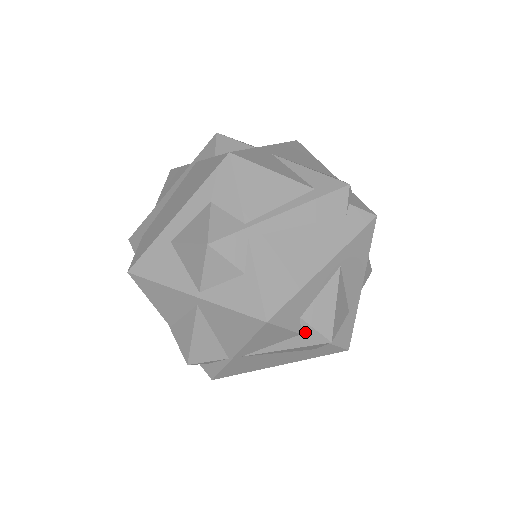
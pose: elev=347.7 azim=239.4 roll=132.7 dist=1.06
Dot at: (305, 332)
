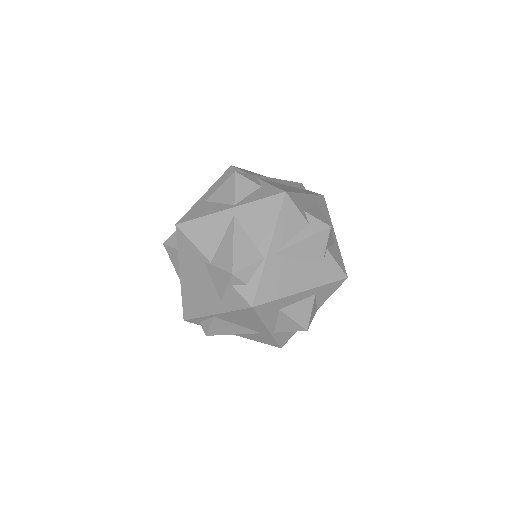
Dot at: (311, 222)
